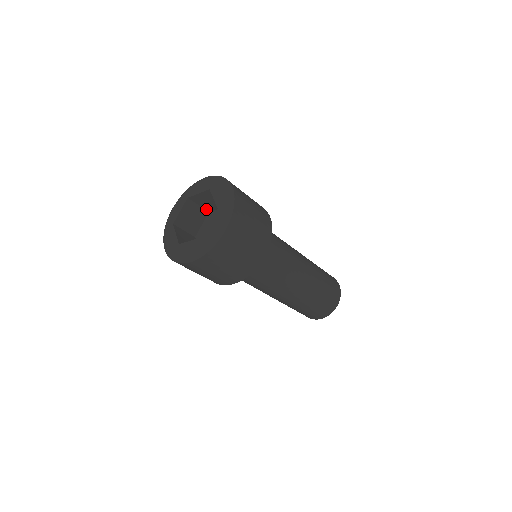
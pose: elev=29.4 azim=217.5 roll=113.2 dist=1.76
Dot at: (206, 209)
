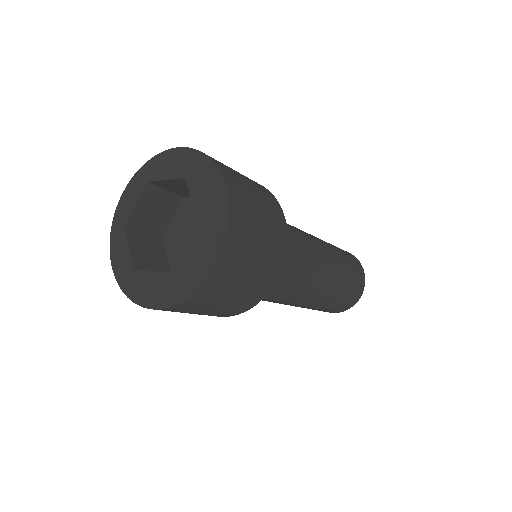
Dot at: (180, 194)
